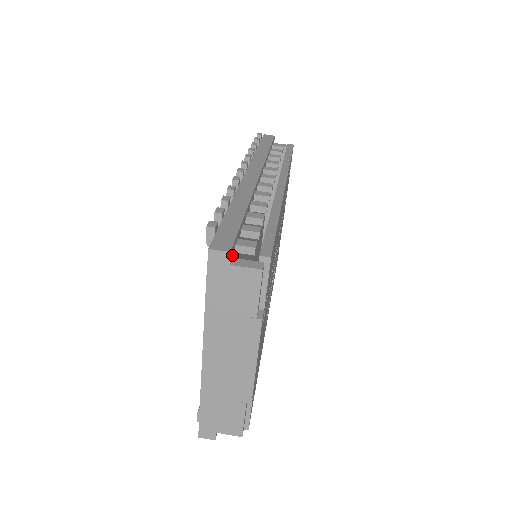
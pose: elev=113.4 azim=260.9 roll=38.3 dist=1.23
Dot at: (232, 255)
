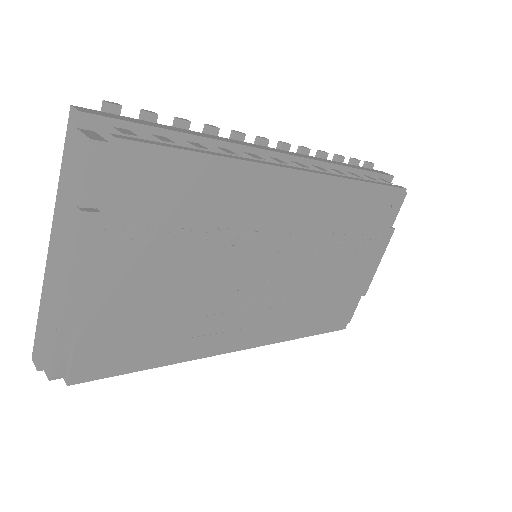
Dot at: (95, 128)
